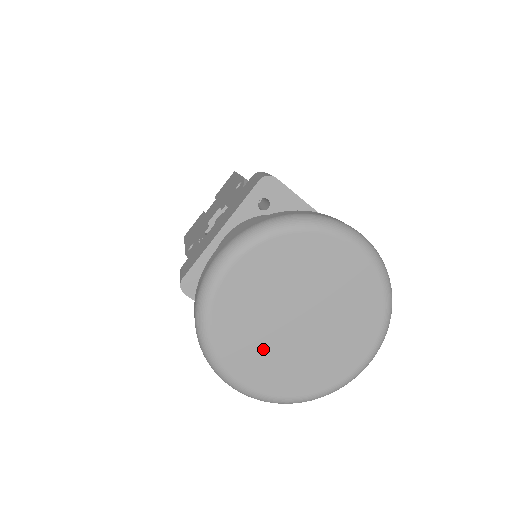
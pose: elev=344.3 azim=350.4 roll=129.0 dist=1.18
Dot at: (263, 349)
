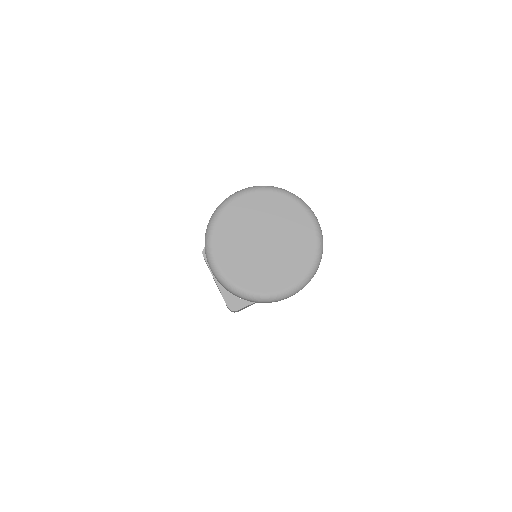
Dot at: (238, 248)
